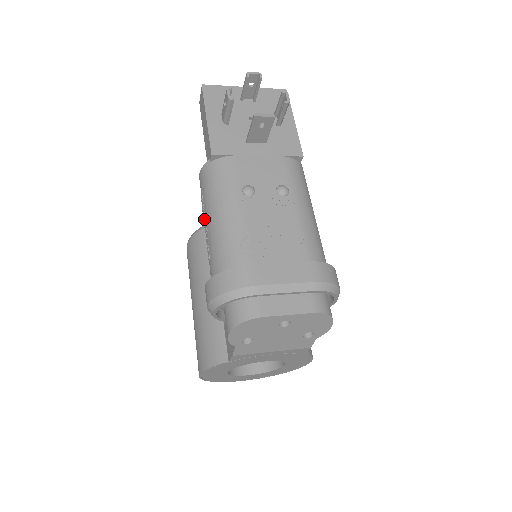
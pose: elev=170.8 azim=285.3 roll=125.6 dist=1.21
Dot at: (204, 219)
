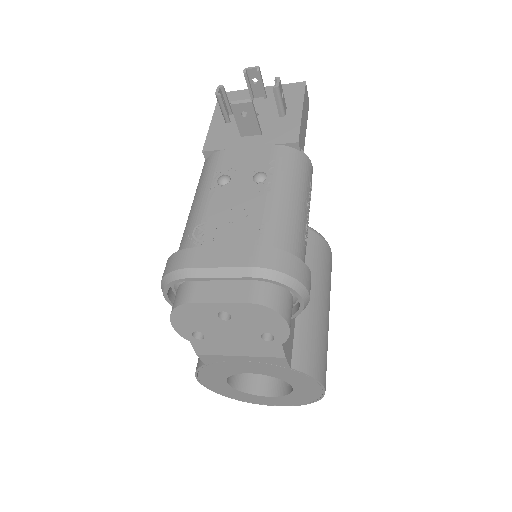
Dot at: occluded
